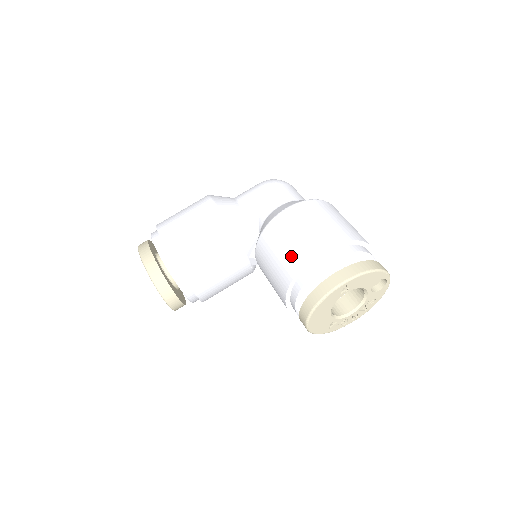
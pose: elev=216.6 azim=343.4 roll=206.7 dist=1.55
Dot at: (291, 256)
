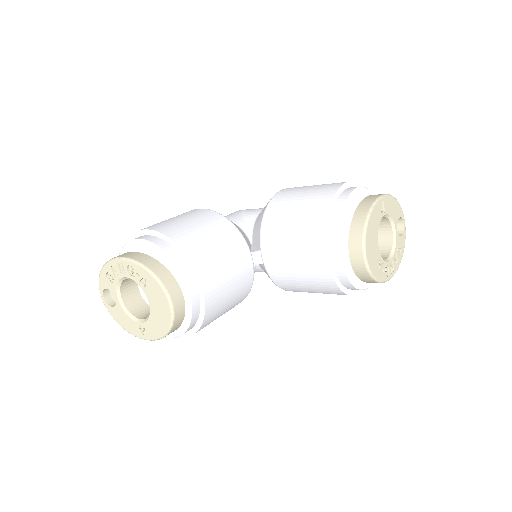
Dot at: (315, 198)
